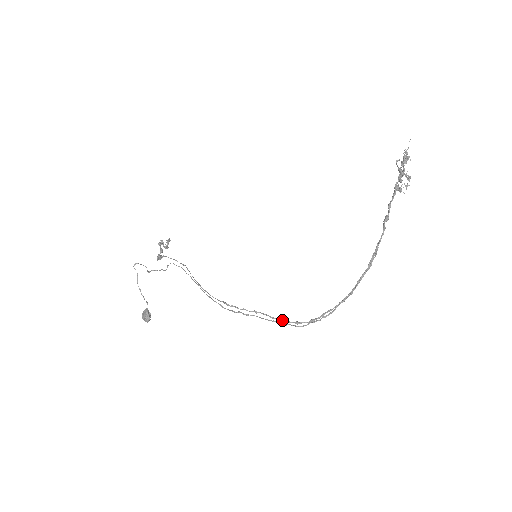
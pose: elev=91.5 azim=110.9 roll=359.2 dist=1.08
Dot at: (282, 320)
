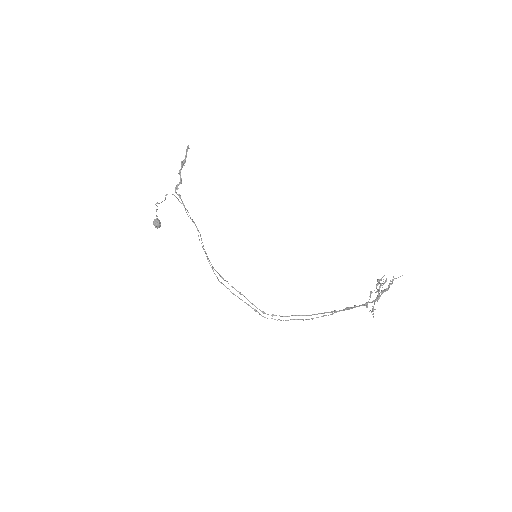
Dot at: (255, 306)
